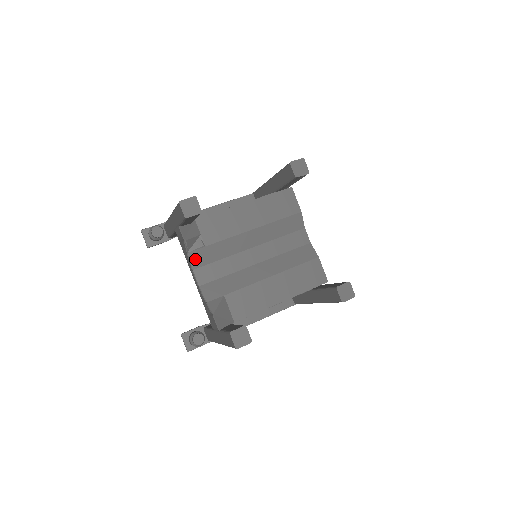
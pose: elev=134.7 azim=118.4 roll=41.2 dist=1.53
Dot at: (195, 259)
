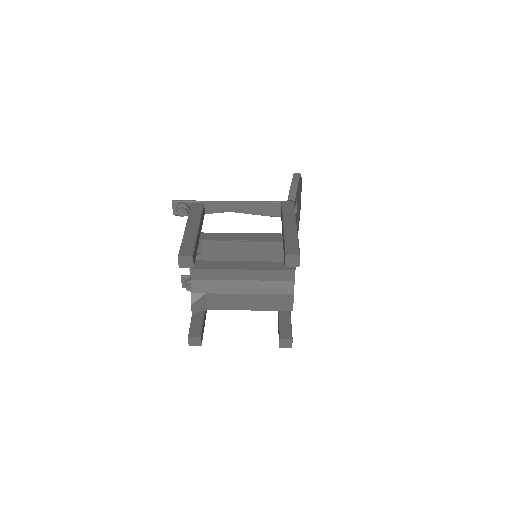
Dot at: occluded
